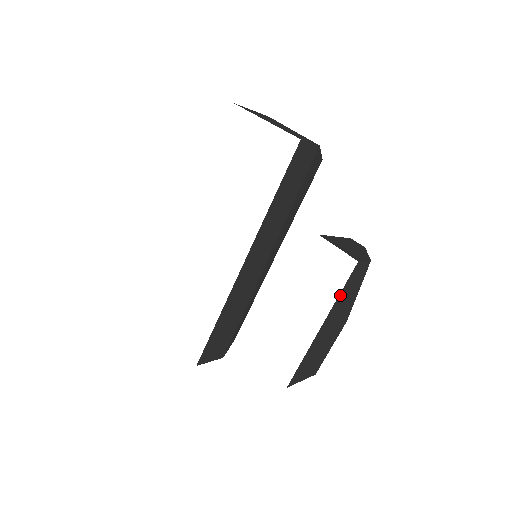
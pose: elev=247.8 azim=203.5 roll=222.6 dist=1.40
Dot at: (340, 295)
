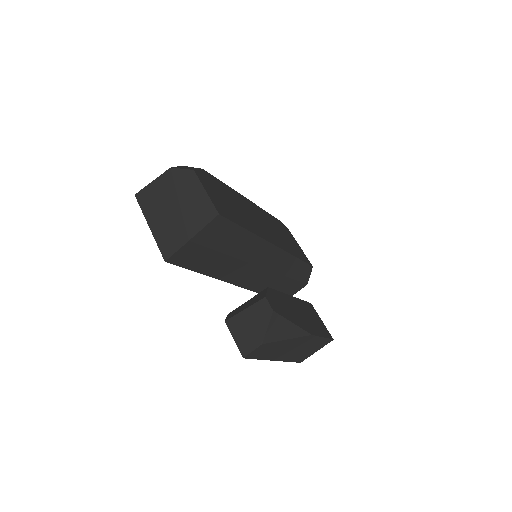
Dot at: (262, 358)
